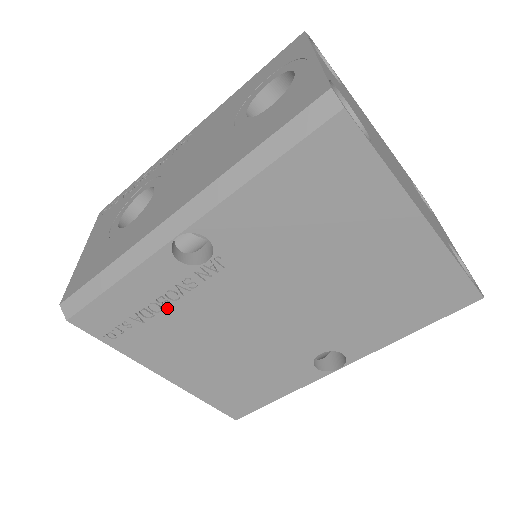
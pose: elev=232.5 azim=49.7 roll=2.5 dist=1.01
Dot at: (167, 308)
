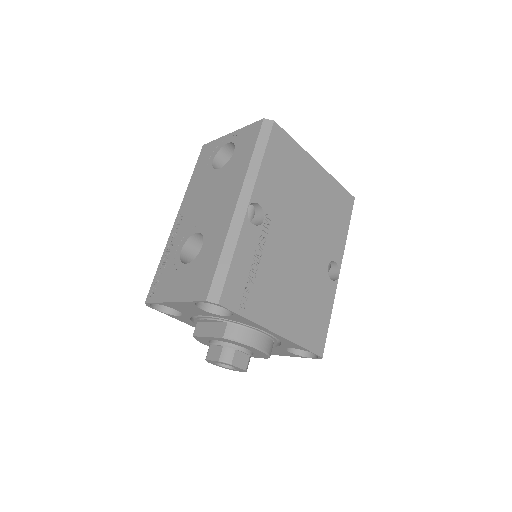
Dot at: (259, 265)
